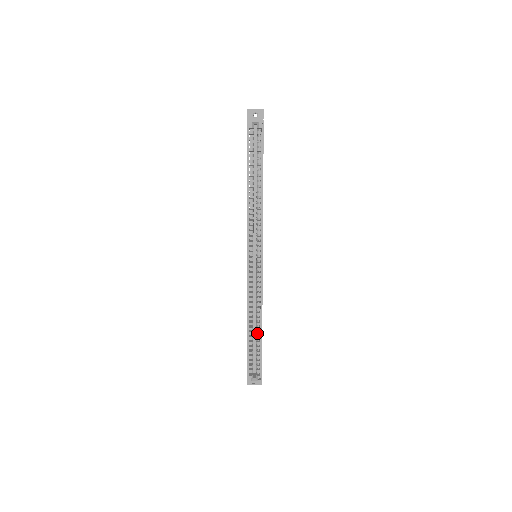
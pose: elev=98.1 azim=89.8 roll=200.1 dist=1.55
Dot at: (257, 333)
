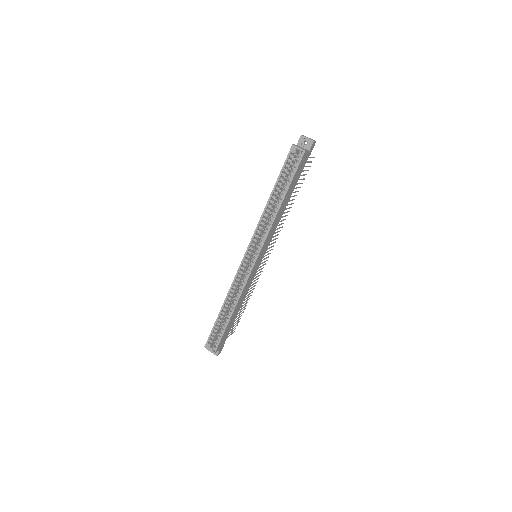
Dot at: (227, 315)
